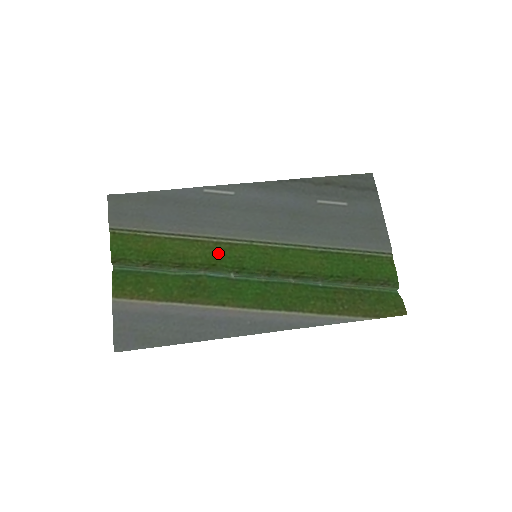
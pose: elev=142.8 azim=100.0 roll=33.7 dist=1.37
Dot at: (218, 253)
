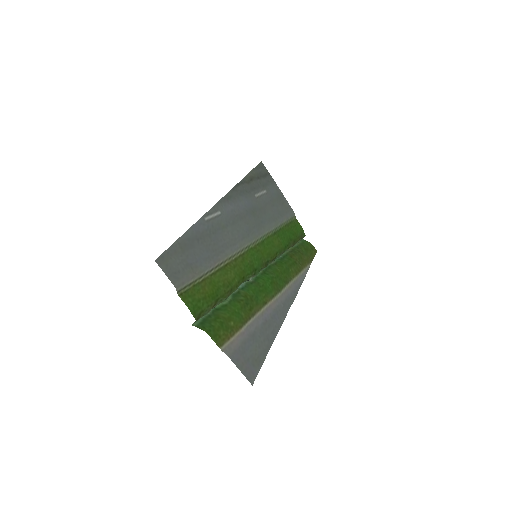
Dot at: (241, 267)
